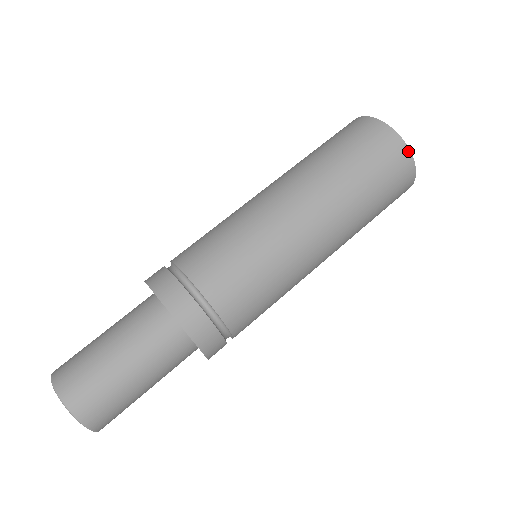
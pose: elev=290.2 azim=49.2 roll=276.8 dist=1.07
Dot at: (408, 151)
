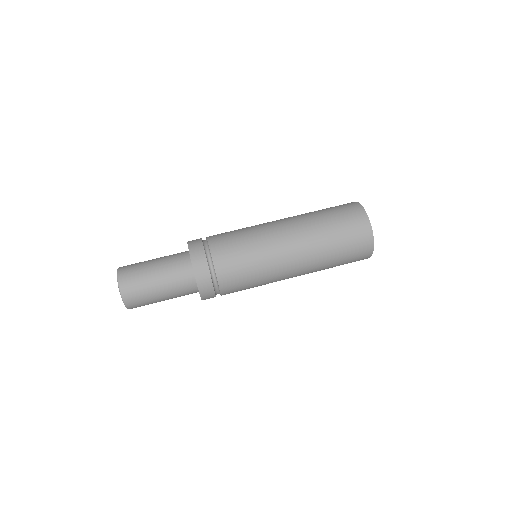
Dot at: (370, 225)
